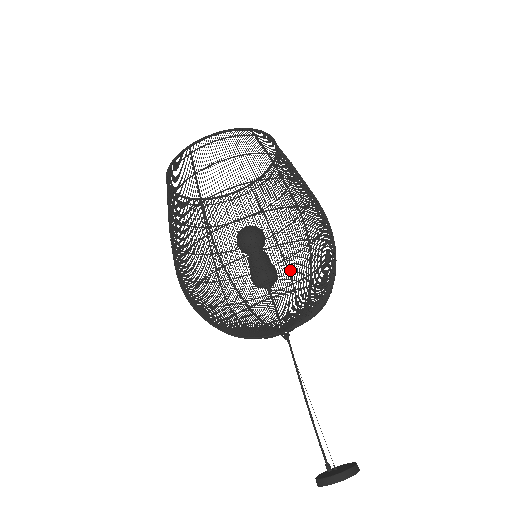
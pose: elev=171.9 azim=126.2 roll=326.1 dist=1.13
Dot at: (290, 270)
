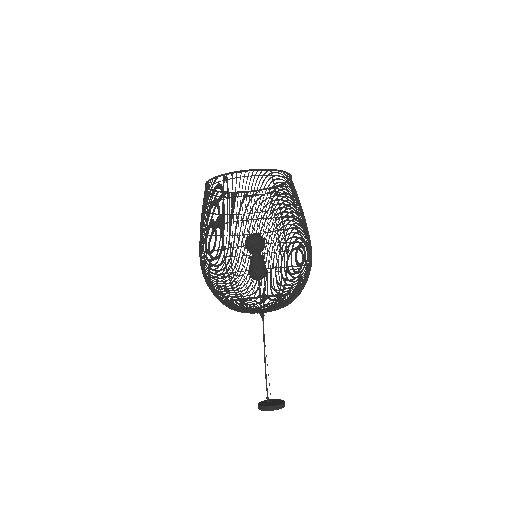
Dot at: occluded
